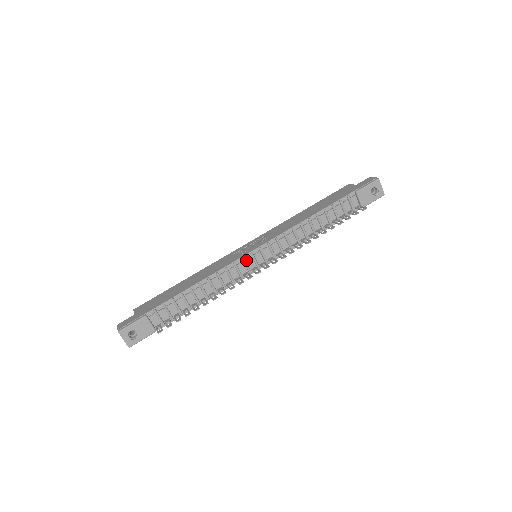
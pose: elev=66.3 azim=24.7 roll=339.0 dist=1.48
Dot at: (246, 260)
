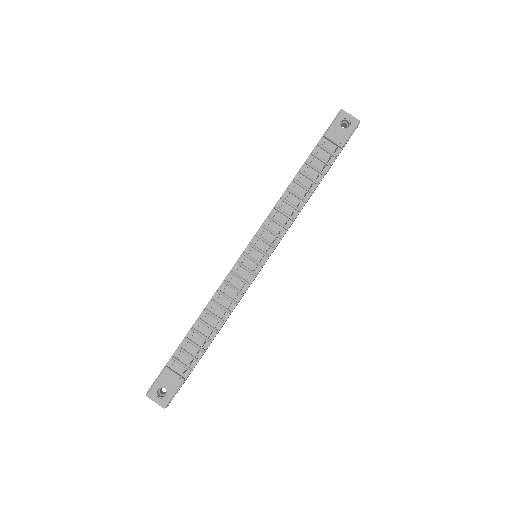
Dot at: (242, 263)
